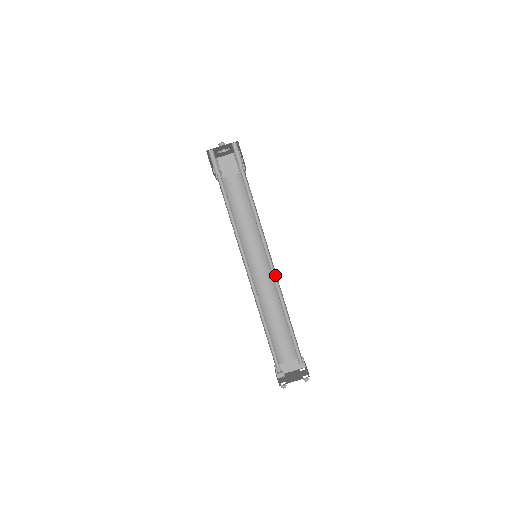
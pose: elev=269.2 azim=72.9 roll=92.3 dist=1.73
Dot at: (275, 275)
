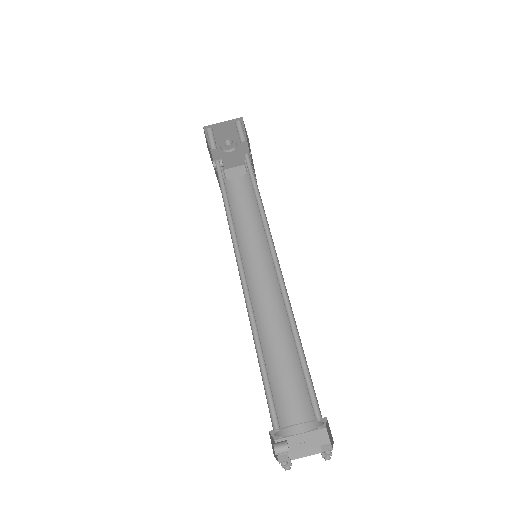
Dot at: (280, 273)
